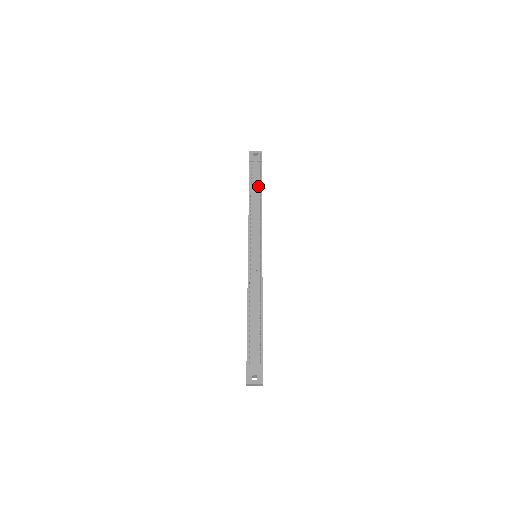
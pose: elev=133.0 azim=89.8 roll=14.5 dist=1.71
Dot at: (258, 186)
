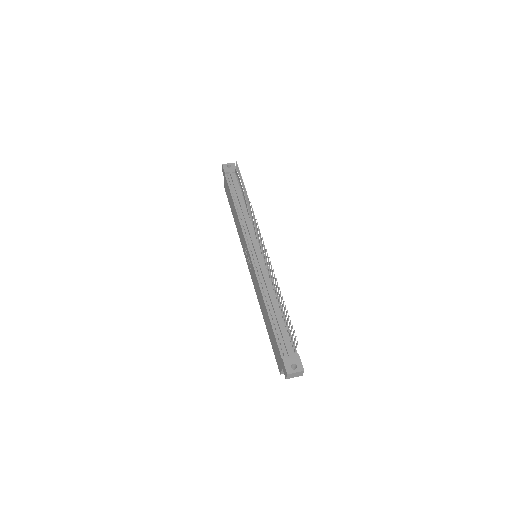
Dot at: (240, 193)
